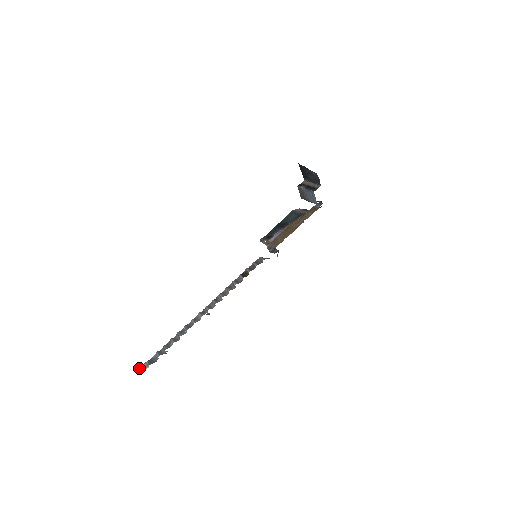
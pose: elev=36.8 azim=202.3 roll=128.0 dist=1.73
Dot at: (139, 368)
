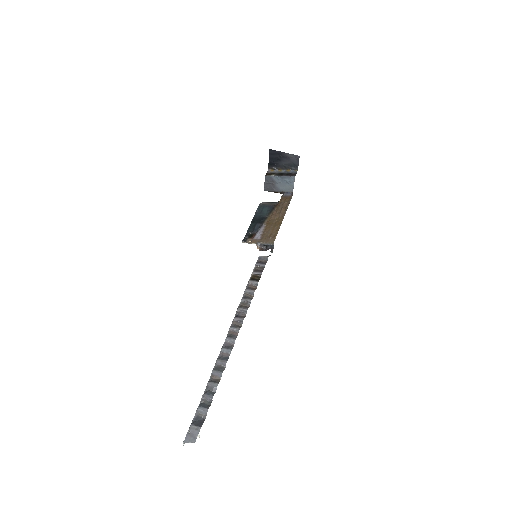
Dot at: (185, 439)
